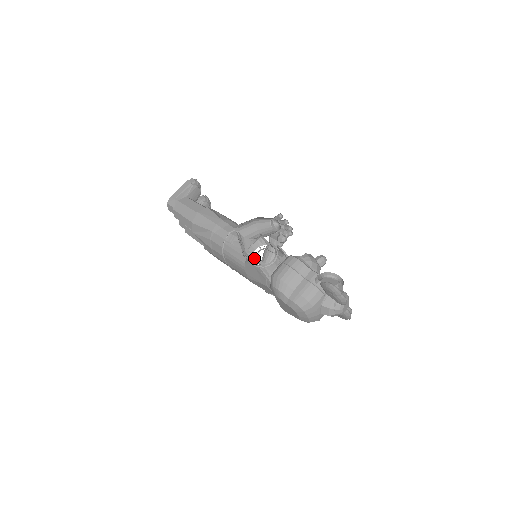
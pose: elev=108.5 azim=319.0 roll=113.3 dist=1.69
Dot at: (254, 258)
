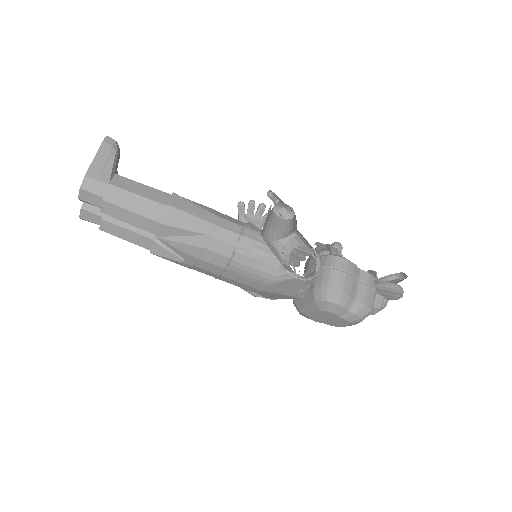
Dot at: occluded
